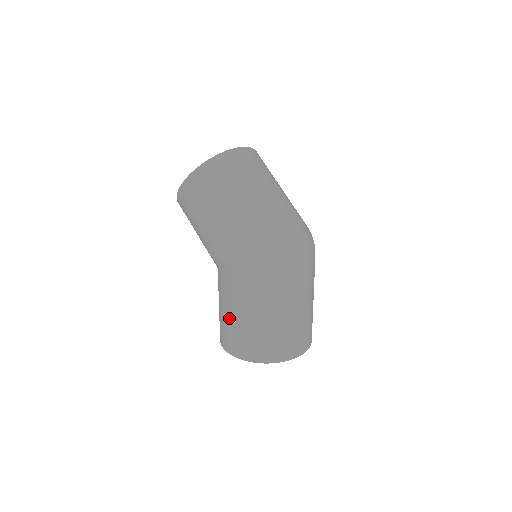
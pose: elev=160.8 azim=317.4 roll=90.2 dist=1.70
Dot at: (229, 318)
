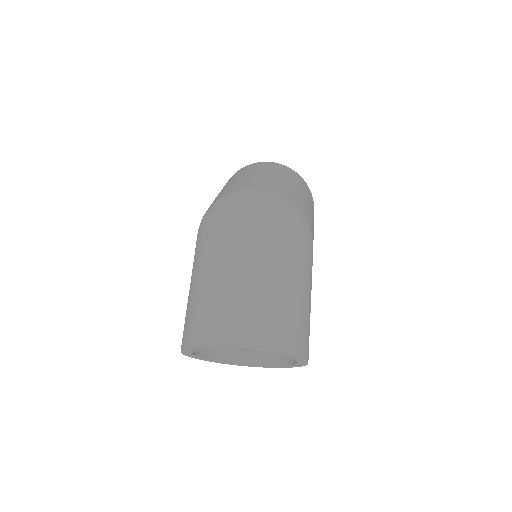
Dot at: occluded
